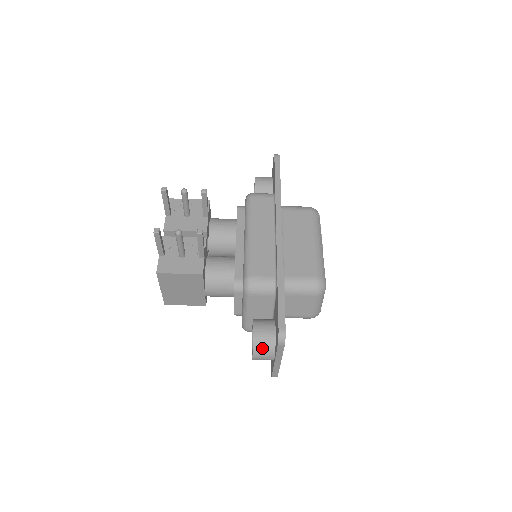
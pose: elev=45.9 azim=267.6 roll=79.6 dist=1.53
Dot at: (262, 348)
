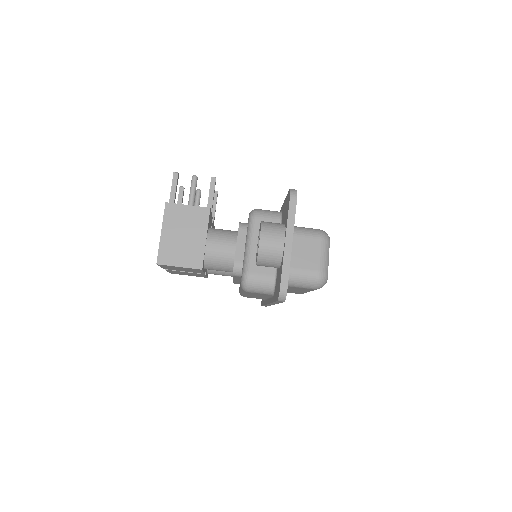
Dot at: (271, 227)
